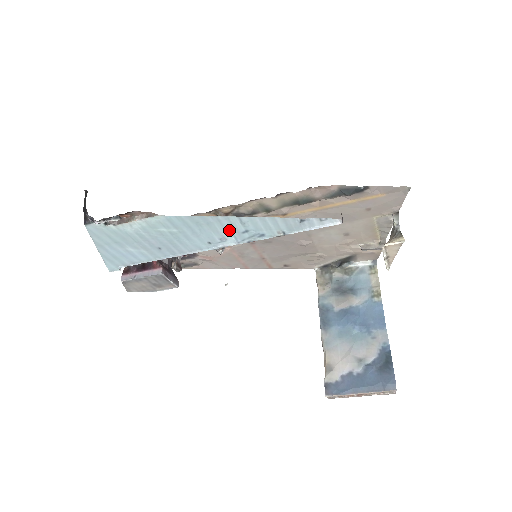
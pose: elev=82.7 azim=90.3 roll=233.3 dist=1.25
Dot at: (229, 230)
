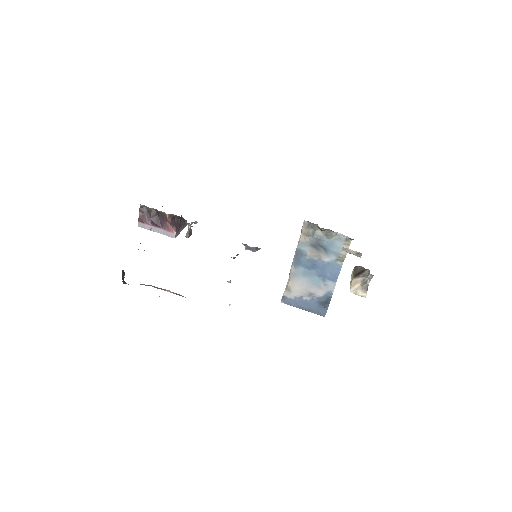
Dot at: occluded
